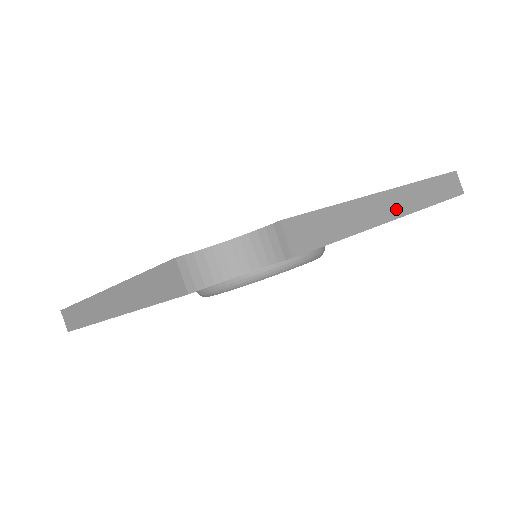
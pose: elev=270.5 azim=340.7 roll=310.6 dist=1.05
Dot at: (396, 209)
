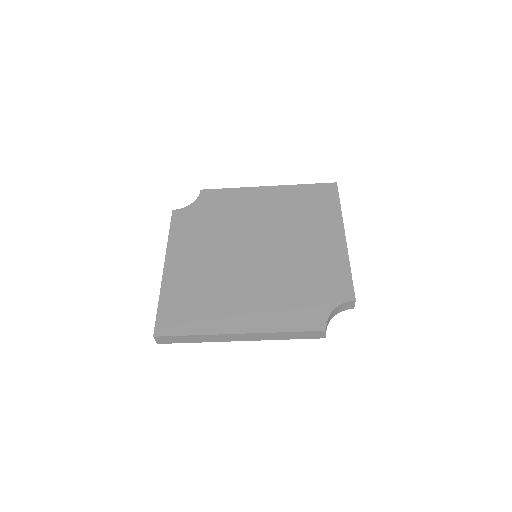
Dot at: occluded
